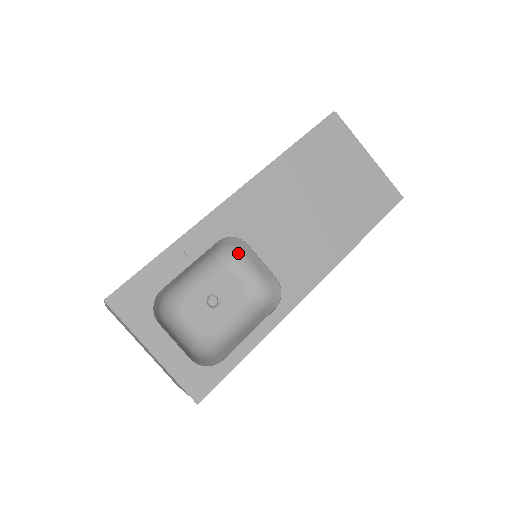
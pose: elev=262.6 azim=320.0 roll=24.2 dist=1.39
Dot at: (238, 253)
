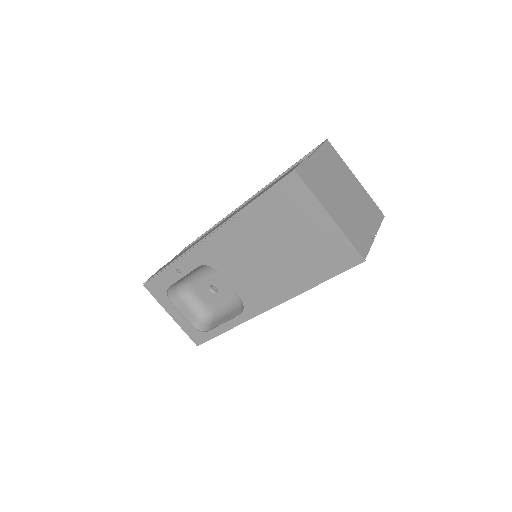
Dot at: occluded
